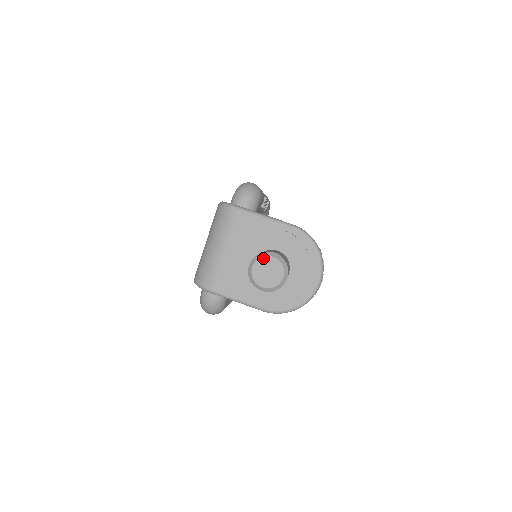
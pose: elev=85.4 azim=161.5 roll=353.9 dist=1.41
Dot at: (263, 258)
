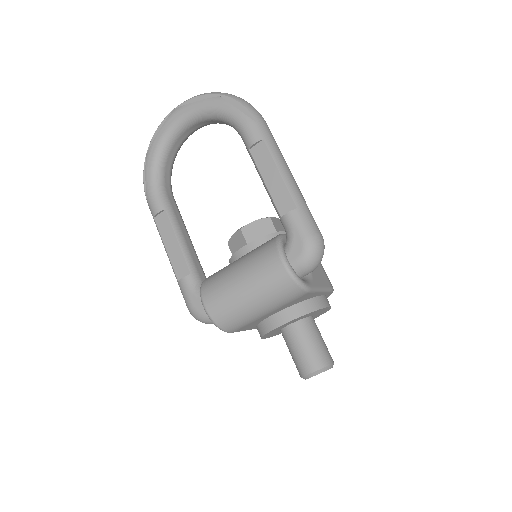
Dot at: occluded
